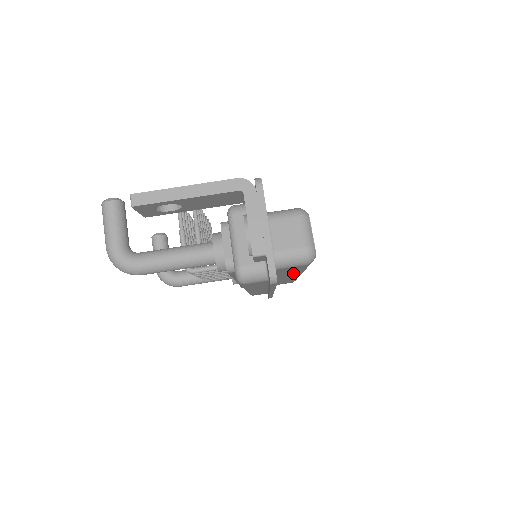
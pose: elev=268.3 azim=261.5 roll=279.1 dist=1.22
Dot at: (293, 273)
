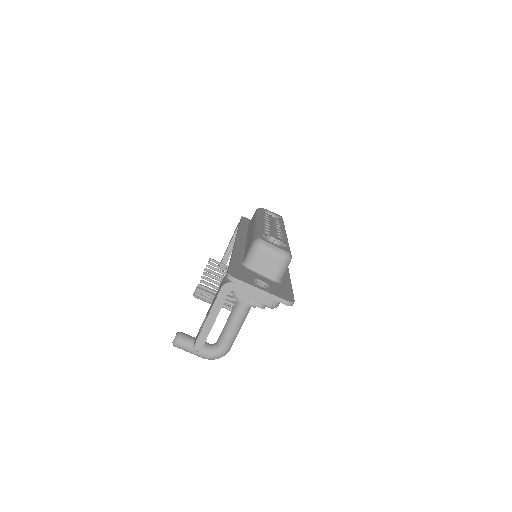
Dot at: occluded
